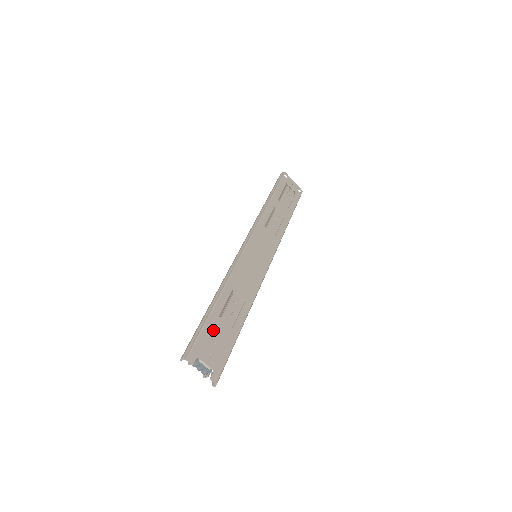
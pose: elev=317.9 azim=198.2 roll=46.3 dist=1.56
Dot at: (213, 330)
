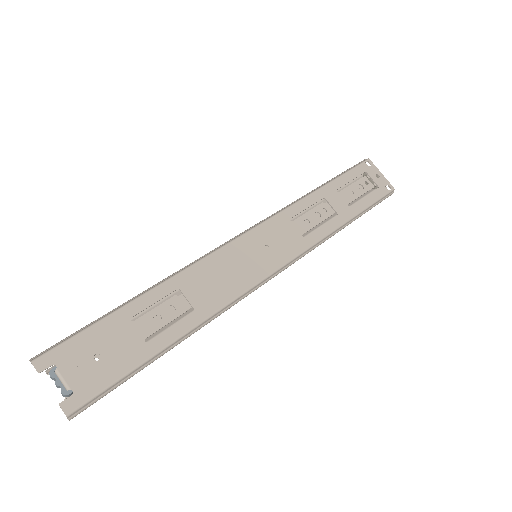
Dot at: (107, 335)
